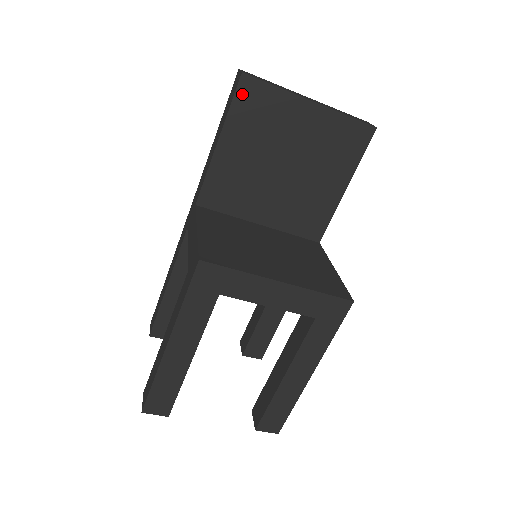
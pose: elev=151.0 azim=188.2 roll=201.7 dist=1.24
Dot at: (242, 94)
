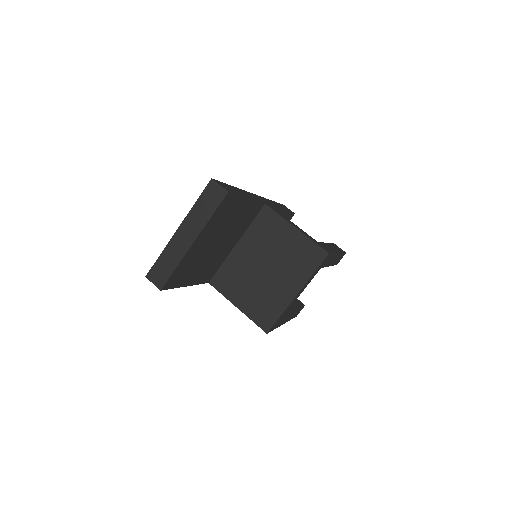
Dot at: (171, 285)
